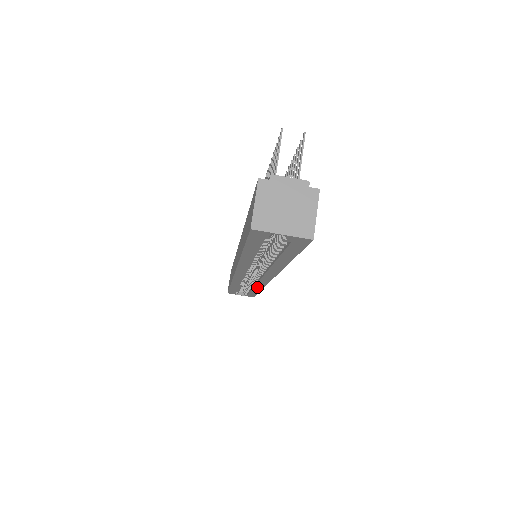
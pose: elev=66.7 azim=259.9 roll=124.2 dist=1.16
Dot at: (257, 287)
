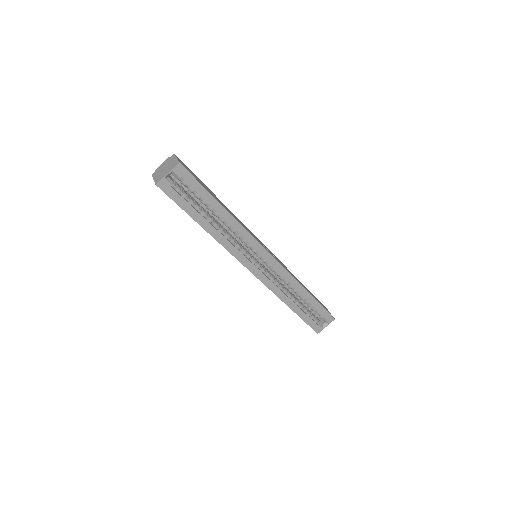
Dot at: (294, 285)
